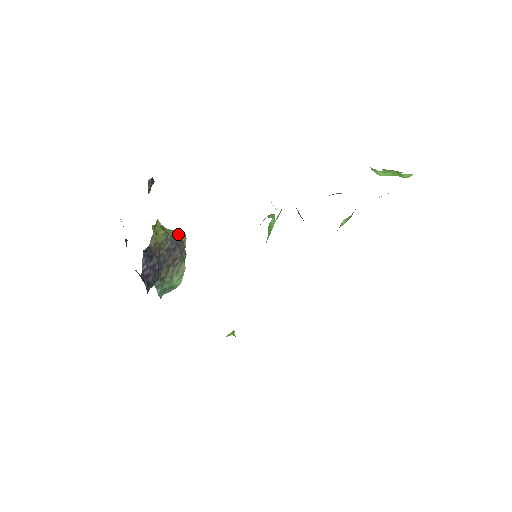
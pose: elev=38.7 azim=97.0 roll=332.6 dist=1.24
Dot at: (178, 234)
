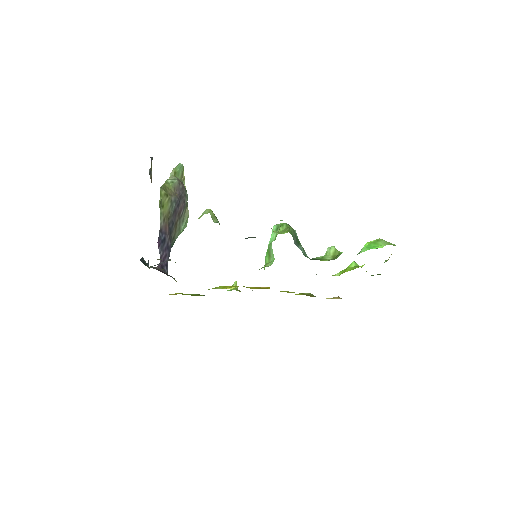
Dot at: (178, 182)
